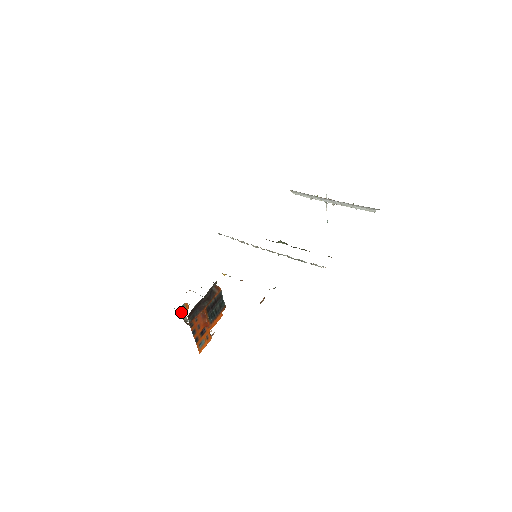
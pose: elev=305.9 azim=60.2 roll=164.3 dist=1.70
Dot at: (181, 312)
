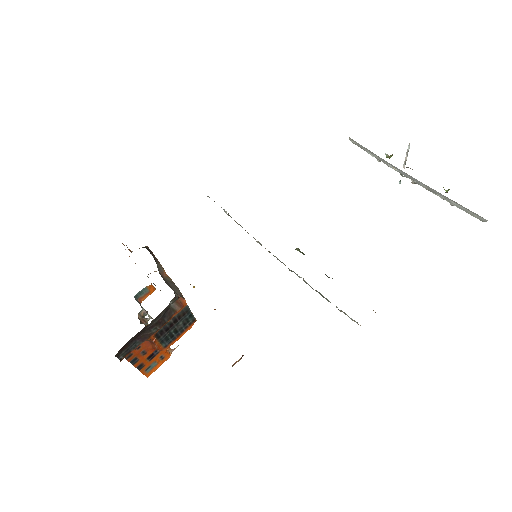
Dot at: (140, 297)
